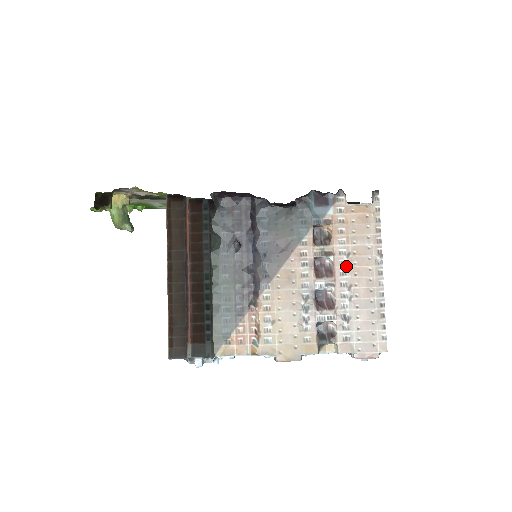
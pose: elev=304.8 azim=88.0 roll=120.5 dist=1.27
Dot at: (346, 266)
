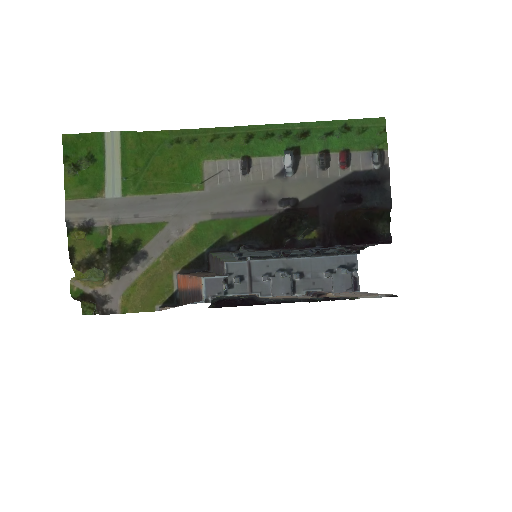
Dot at: (342, 295)
